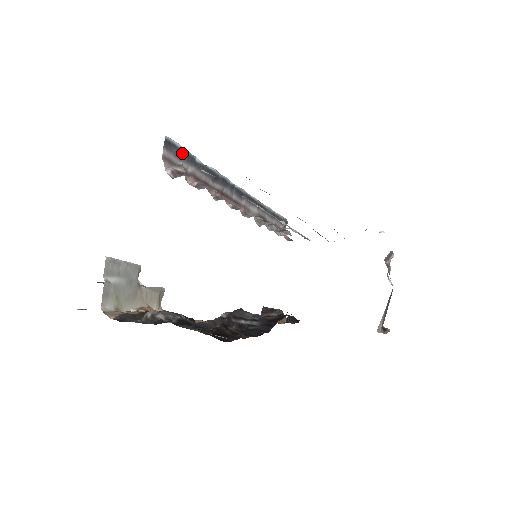
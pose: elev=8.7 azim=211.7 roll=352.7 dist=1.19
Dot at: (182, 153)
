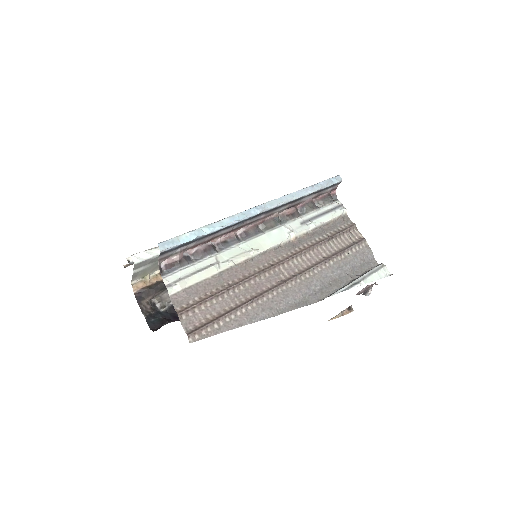
Dot at: (180, 246)
